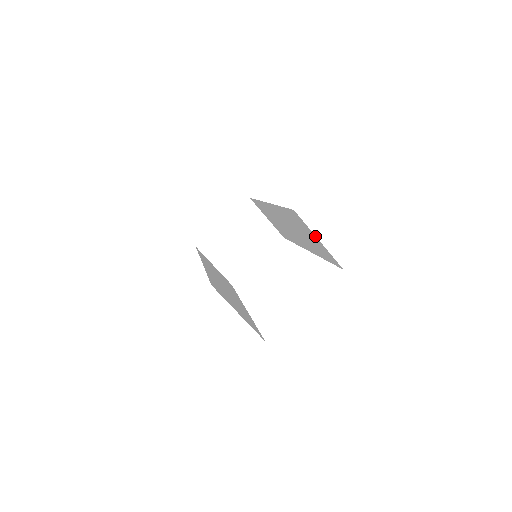
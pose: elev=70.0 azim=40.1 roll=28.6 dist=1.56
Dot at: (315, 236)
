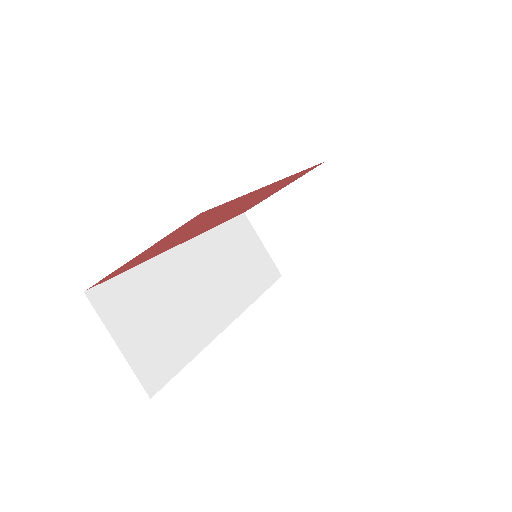
Dot at: occluded
